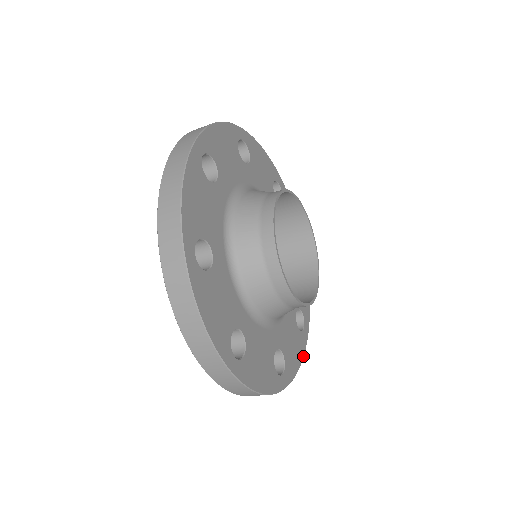
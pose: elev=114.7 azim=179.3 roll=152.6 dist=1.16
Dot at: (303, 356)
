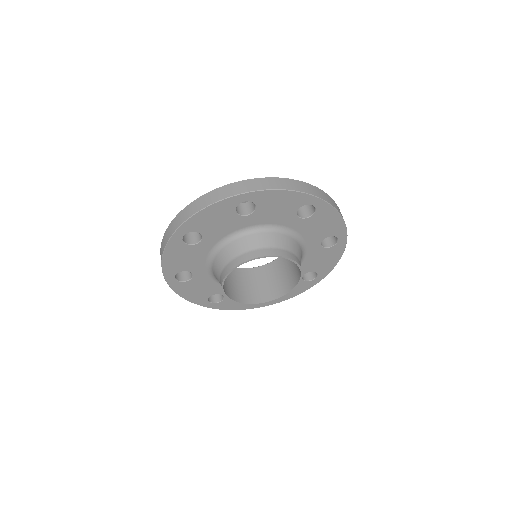
Dot at: occluded
